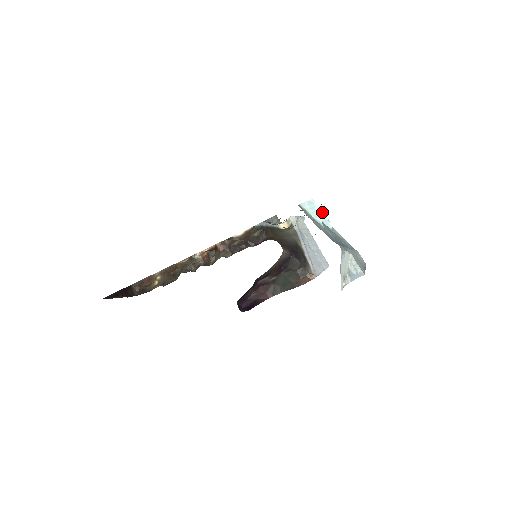
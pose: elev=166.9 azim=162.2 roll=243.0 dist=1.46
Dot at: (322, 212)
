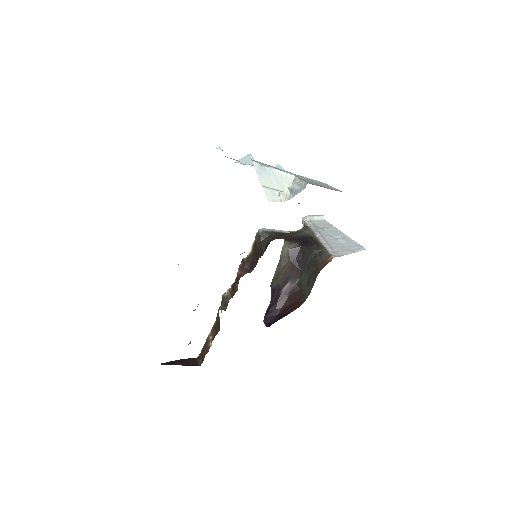
Dot at: occluded
